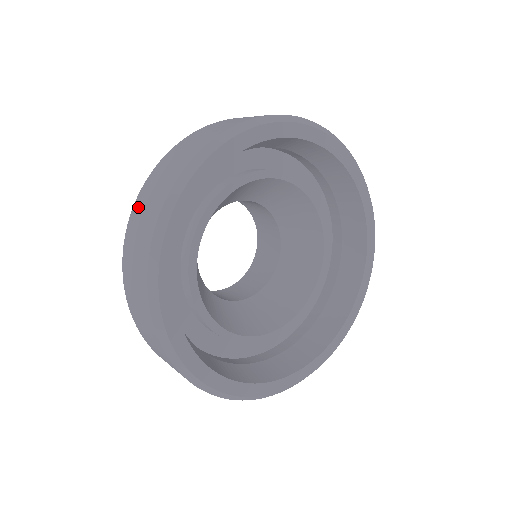
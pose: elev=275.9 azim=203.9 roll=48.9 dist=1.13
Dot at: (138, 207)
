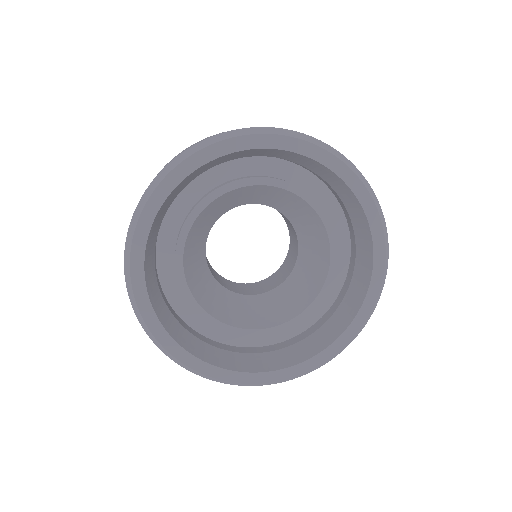
Dot at: occluded
